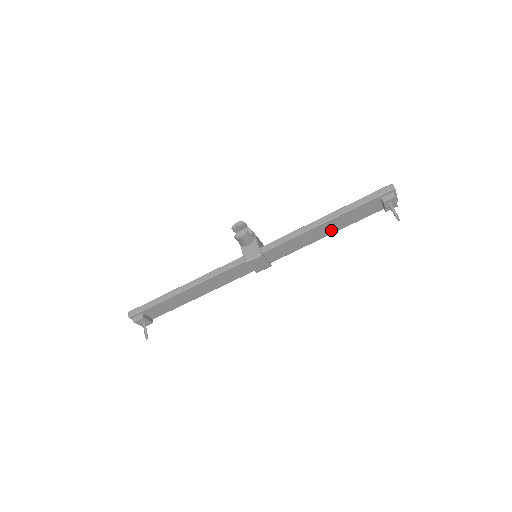
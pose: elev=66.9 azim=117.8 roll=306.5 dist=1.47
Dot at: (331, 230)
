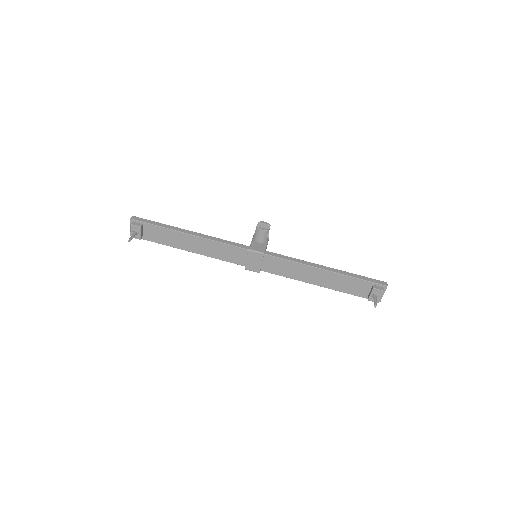
Dot at: (321, 282)
